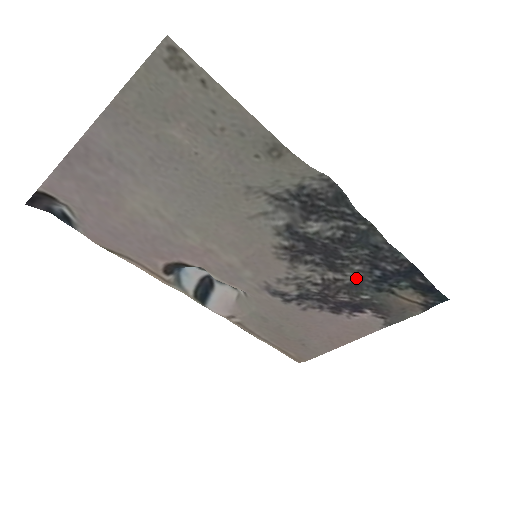
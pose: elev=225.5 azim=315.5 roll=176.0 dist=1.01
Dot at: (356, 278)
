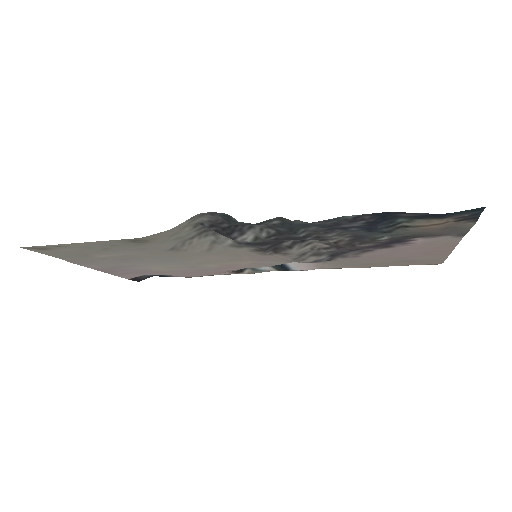
Dot at: (348, 235)
